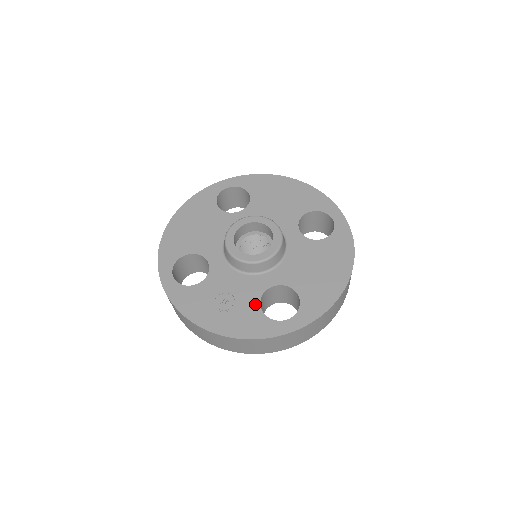
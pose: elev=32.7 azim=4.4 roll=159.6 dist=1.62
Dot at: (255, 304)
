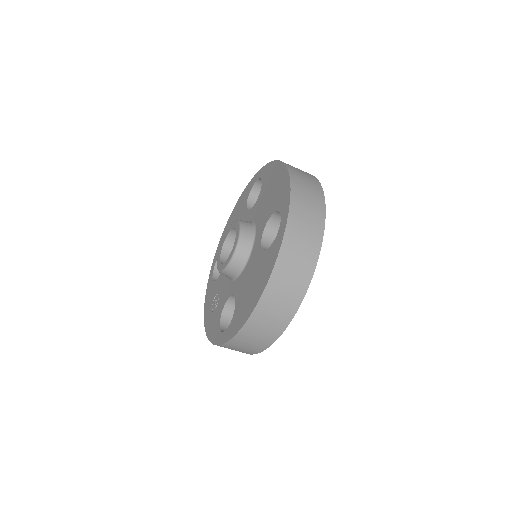
Dot at: (221, 310)
